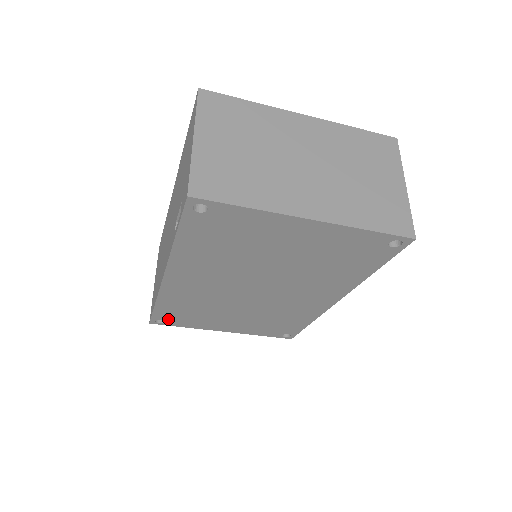
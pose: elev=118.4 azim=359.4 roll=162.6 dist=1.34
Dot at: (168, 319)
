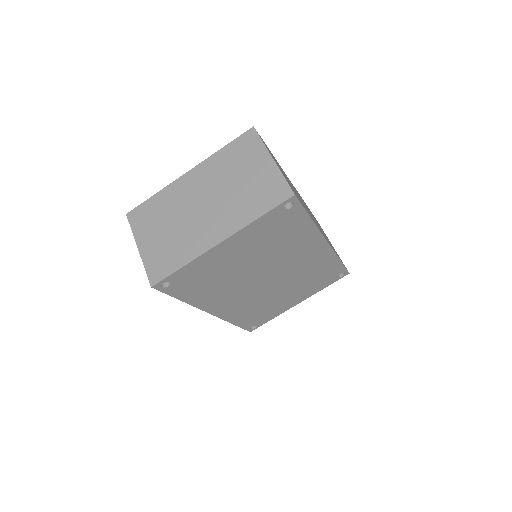
Dot at: (255, 323)
